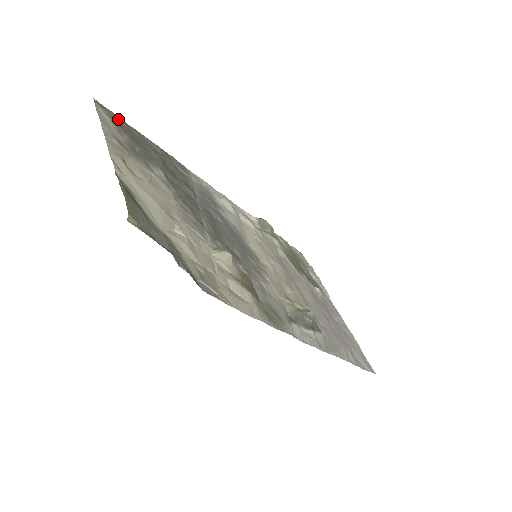
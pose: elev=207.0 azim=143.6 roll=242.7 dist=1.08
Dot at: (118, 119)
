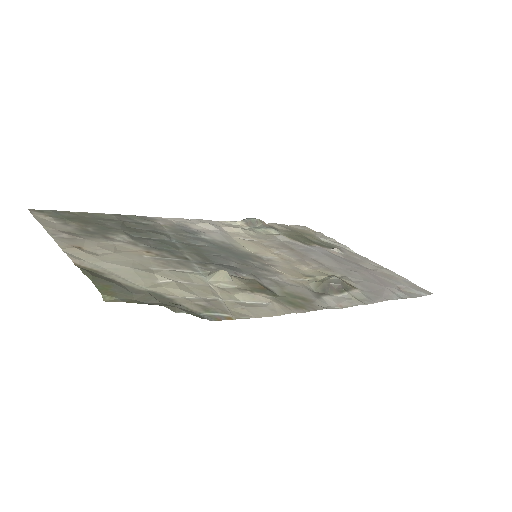
Dot at: (60, 213)
